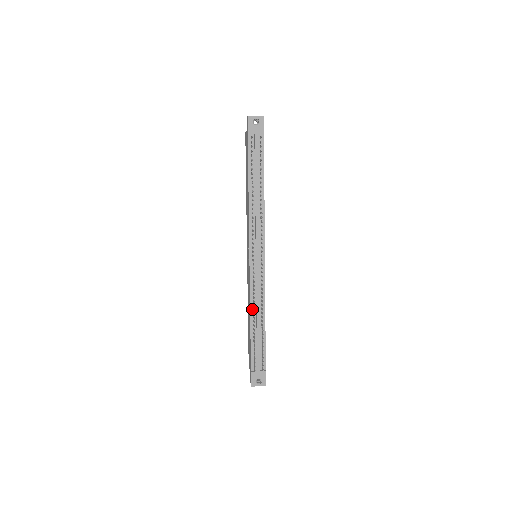
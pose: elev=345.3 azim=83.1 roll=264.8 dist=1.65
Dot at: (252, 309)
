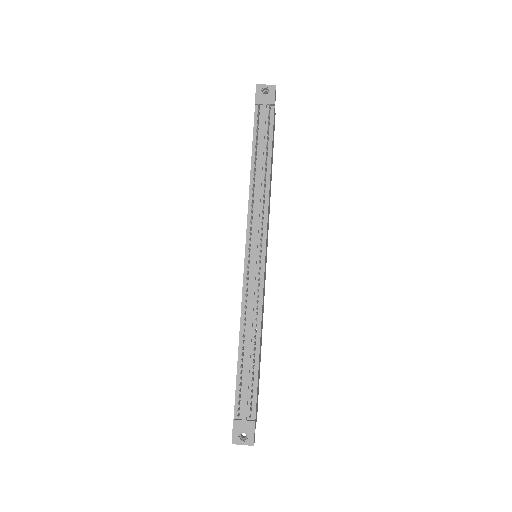
Dot at: (243, 325)
